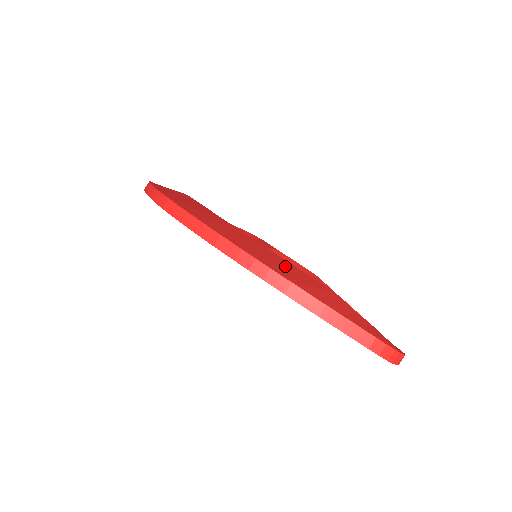
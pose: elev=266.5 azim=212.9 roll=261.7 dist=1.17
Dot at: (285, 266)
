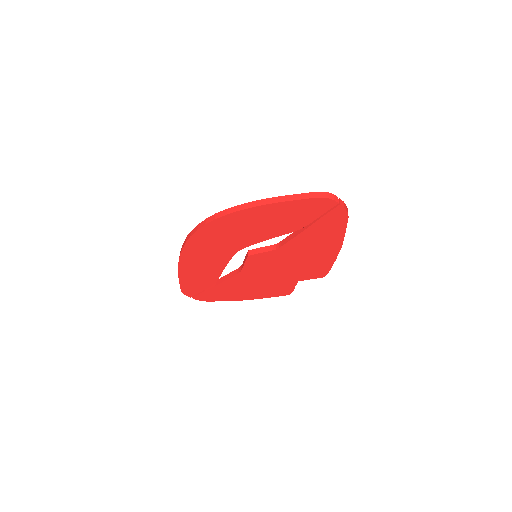
Dot at: occluded
